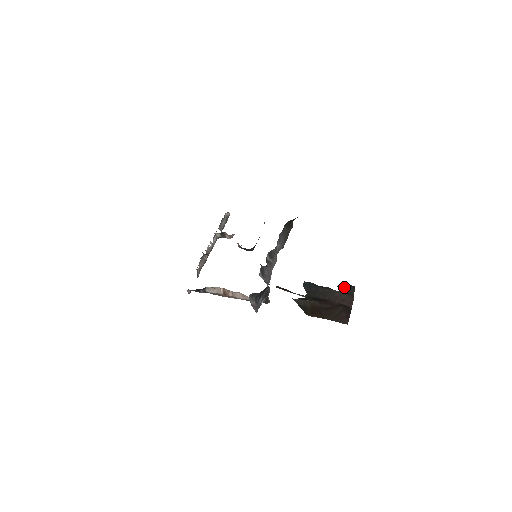
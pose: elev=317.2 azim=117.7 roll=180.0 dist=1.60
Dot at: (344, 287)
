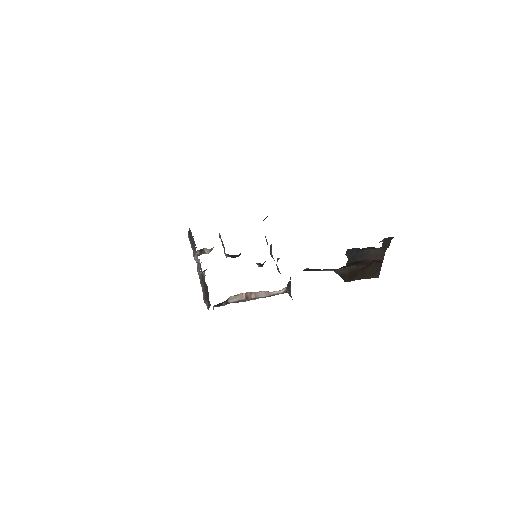
Dot at: (384, 241)
